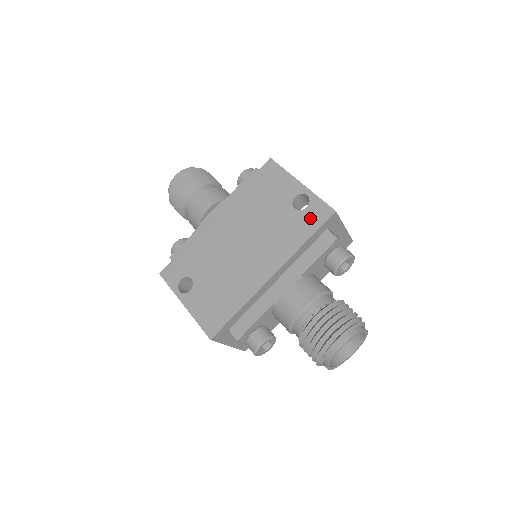
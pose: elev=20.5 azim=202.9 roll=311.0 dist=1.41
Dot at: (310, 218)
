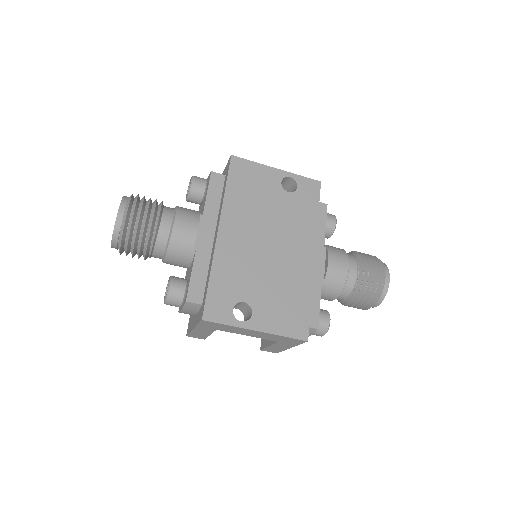
Dot at: (307, 195)
